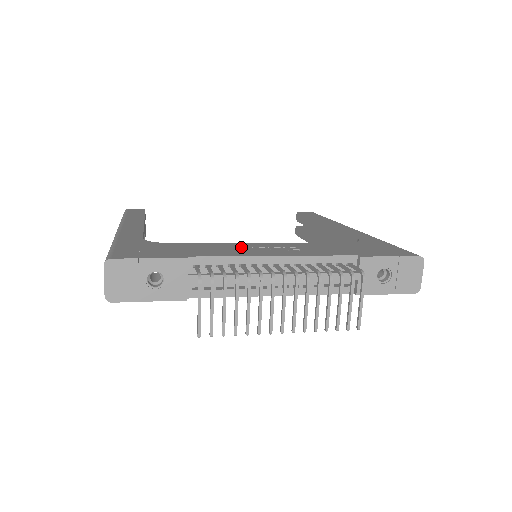
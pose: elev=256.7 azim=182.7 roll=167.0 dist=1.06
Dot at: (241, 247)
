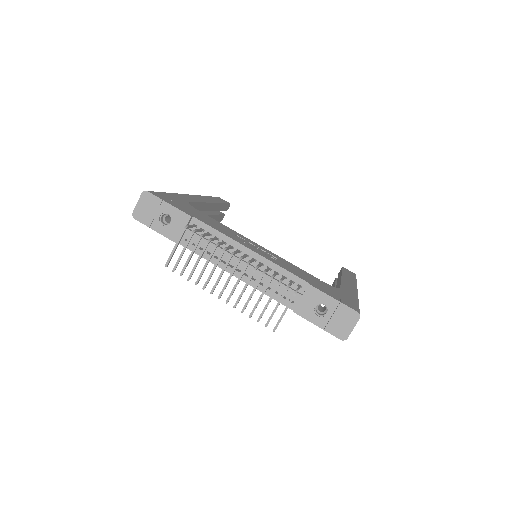
Dot at: (239, 237)
